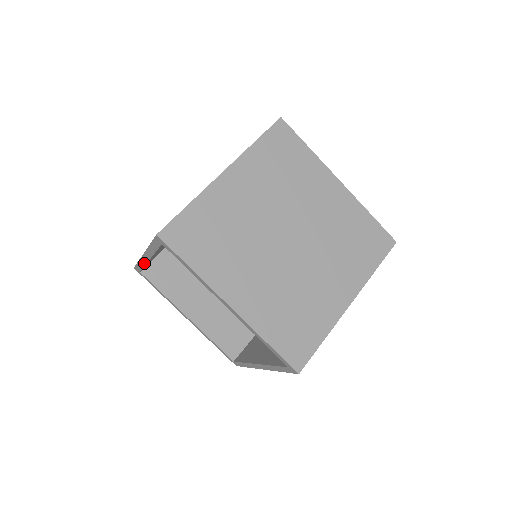
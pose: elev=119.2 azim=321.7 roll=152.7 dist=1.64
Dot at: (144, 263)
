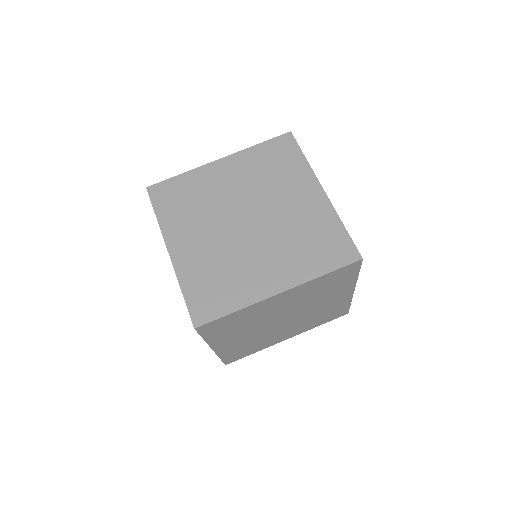
Dot at: occluded
